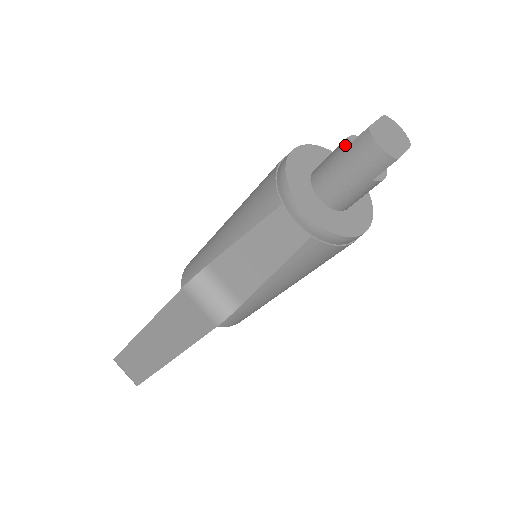
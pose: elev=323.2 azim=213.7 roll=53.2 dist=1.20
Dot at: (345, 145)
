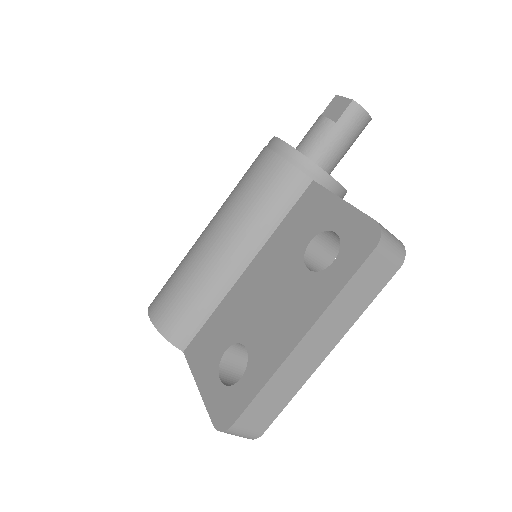
Dot at: (332, 120)
